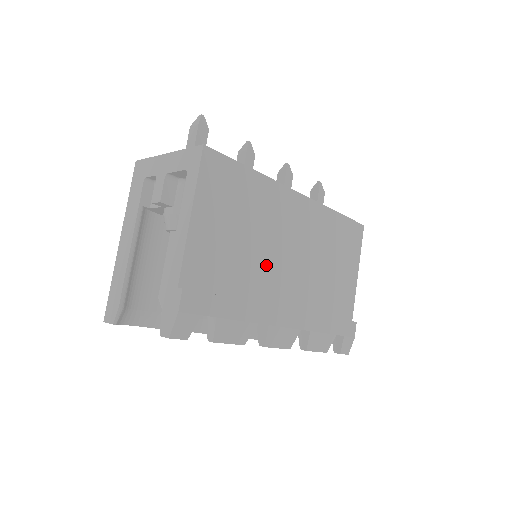
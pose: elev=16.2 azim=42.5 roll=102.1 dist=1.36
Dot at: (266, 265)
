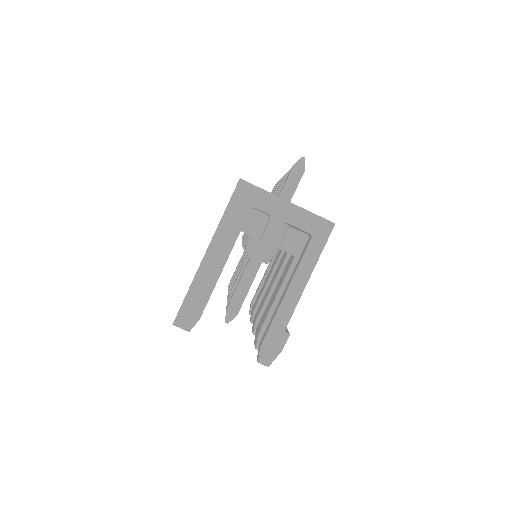
Dot at: occluded
